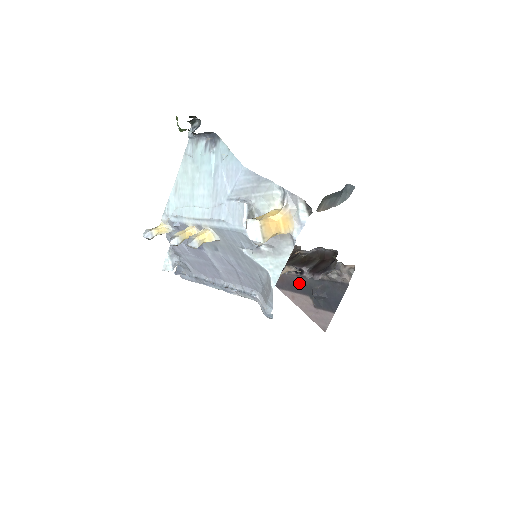
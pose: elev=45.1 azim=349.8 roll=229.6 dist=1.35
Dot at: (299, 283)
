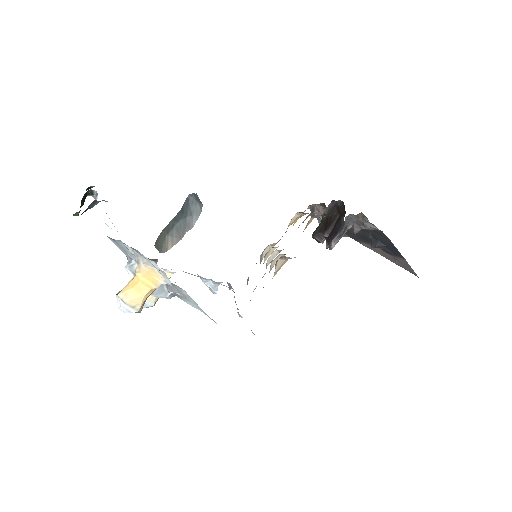
Dot at: (360, 235)
